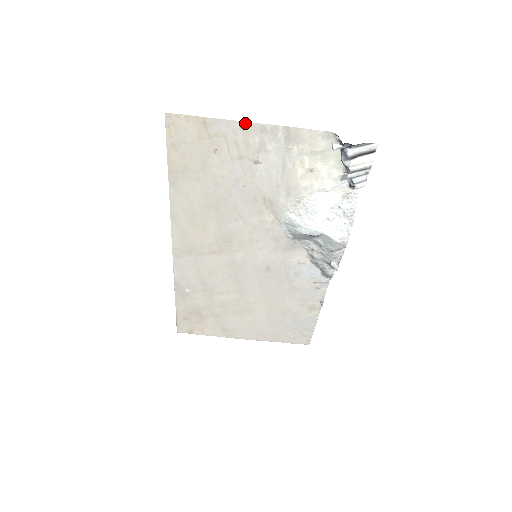
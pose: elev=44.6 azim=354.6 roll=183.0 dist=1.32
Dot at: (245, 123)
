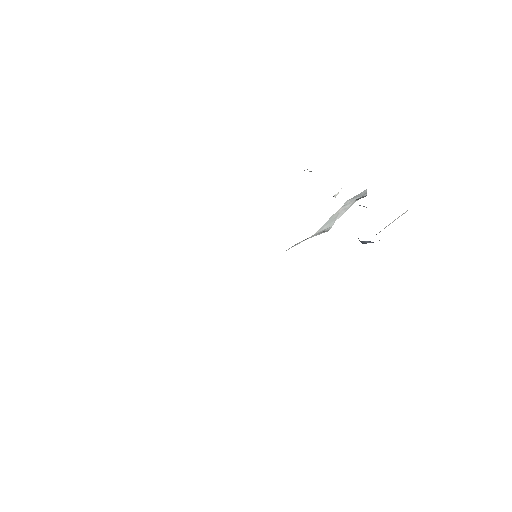
Dot at: occluded
